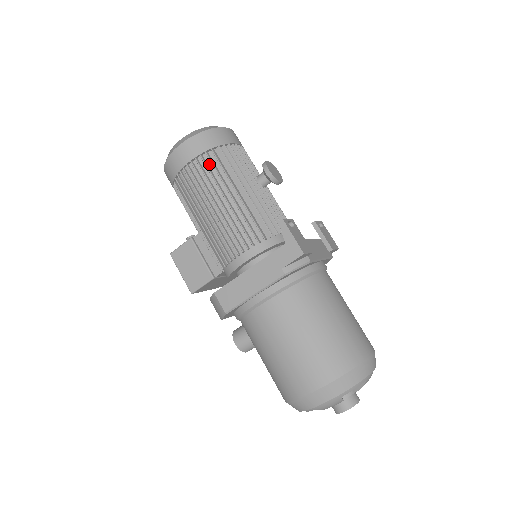
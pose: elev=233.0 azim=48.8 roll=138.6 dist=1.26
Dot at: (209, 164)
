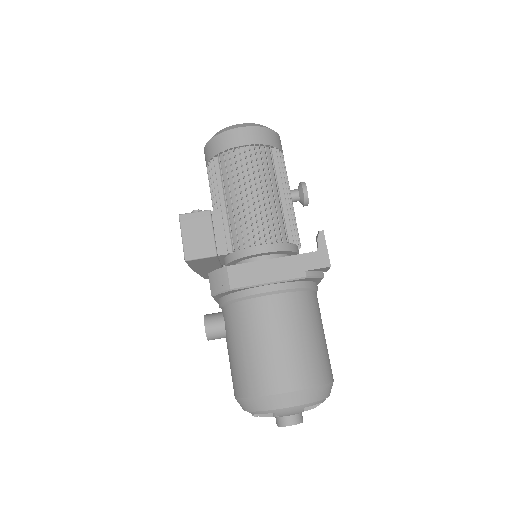
Dot at: (263, 156)
